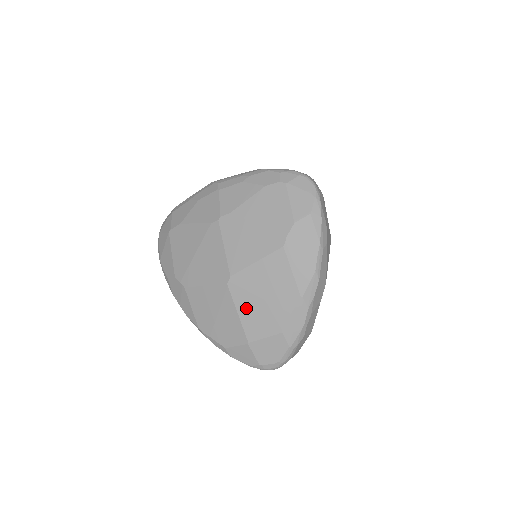
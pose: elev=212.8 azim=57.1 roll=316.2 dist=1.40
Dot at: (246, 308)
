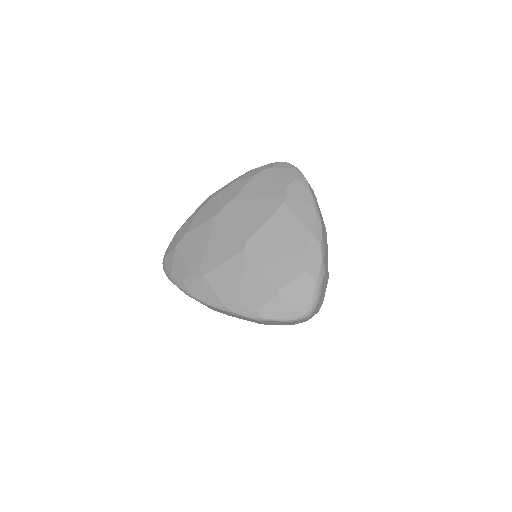
Dot at: (267, 262)
